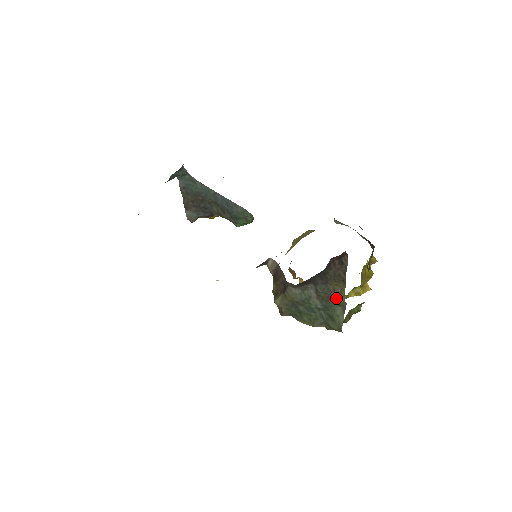
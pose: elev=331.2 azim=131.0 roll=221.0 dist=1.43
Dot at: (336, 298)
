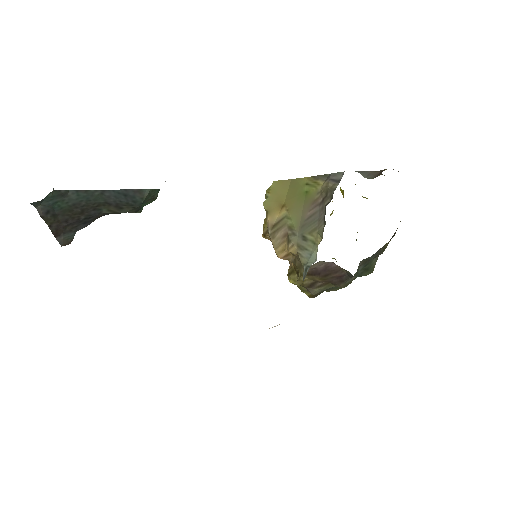
Dot at: occluded
